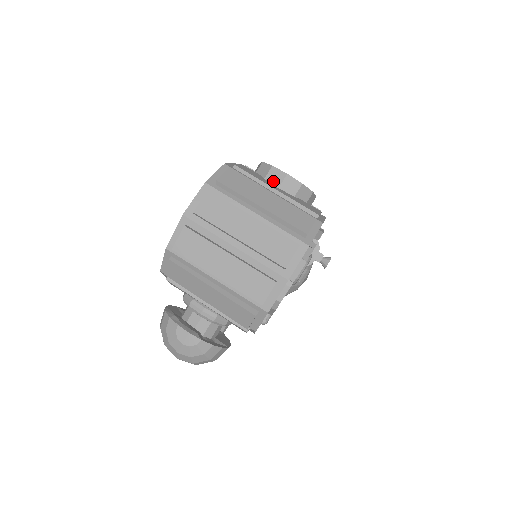
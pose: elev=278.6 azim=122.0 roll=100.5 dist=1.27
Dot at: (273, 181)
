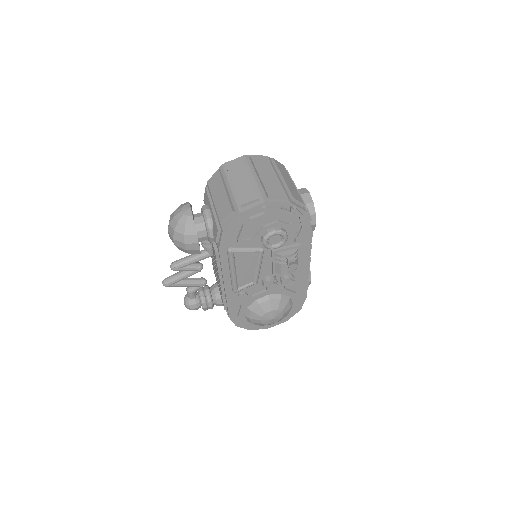
Dot at: (300, 192)
